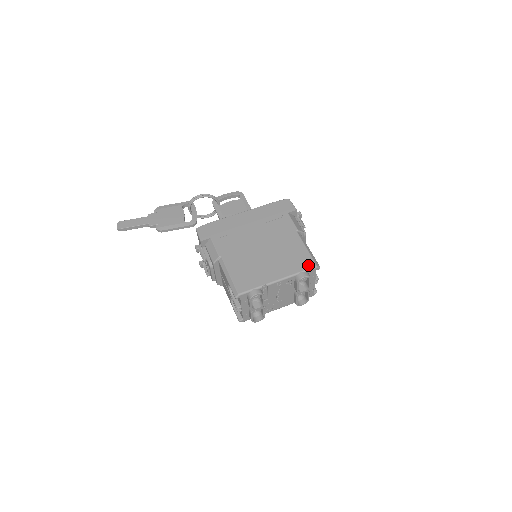
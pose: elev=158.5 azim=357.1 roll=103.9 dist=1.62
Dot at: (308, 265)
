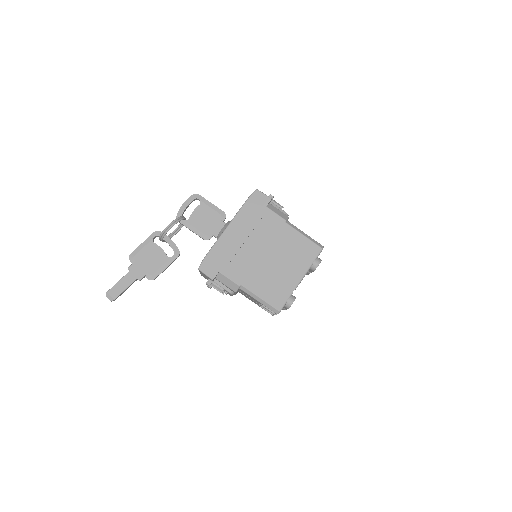
Dot at: (315, 252)
